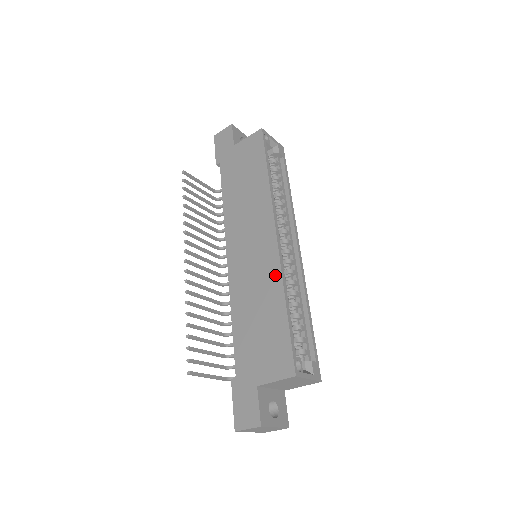
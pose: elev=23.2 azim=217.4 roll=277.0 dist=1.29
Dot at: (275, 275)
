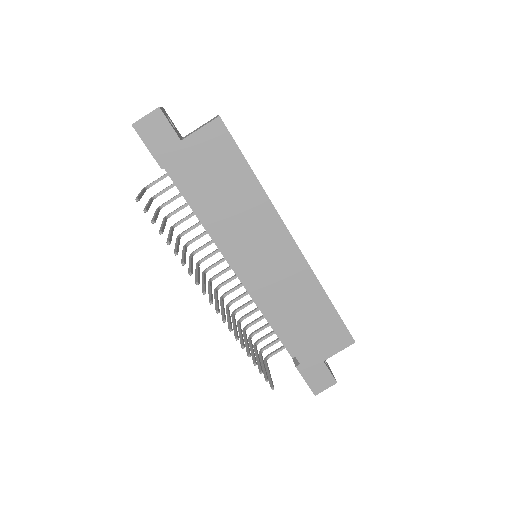
Dot at: (308, 277)
